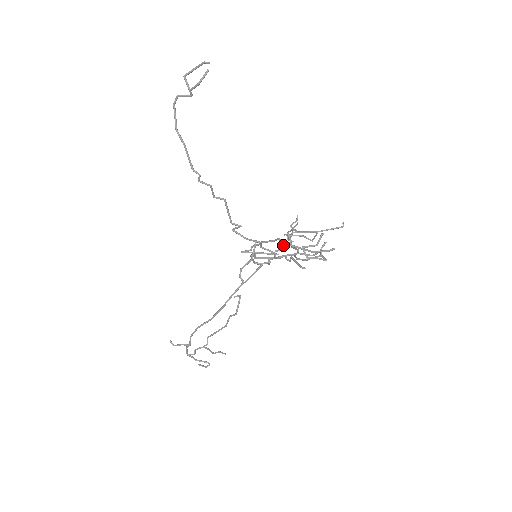
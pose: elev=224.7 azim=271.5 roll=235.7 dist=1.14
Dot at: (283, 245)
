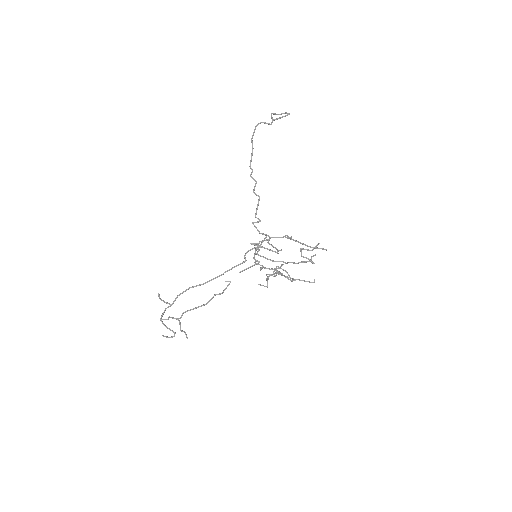
Dot at: (291, 236)
